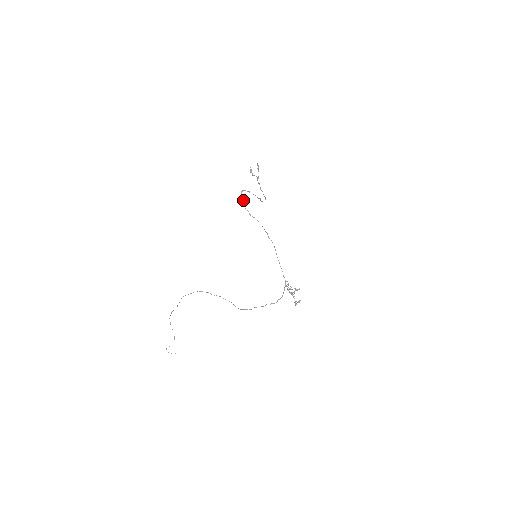
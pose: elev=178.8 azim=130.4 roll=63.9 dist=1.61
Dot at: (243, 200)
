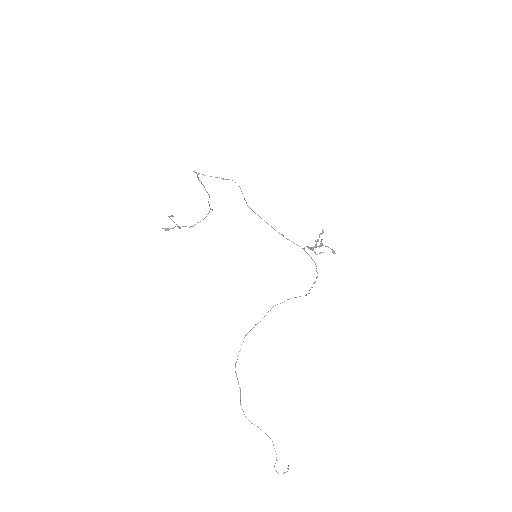
Dot at: occluded
